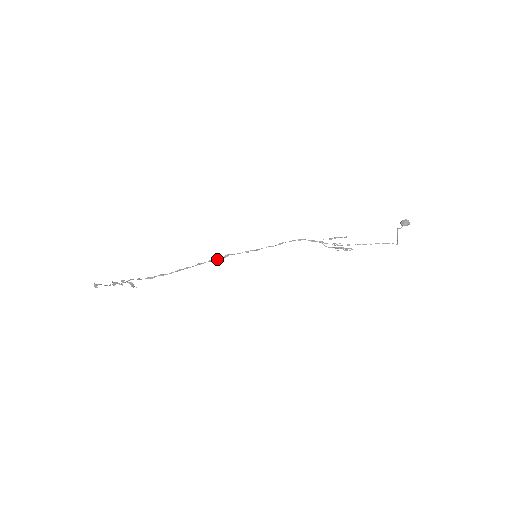
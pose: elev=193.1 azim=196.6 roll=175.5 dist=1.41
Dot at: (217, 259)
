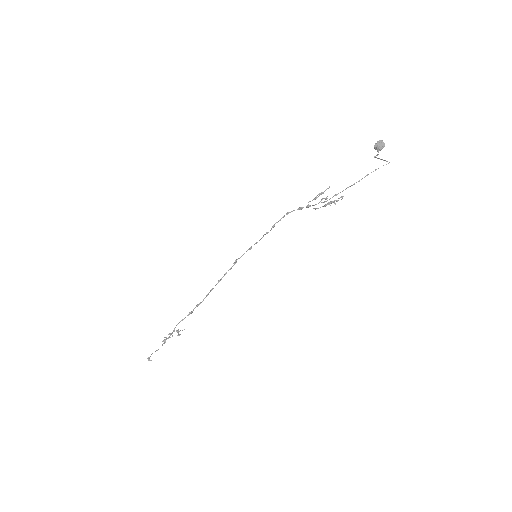
Dot at: (230, 269)
